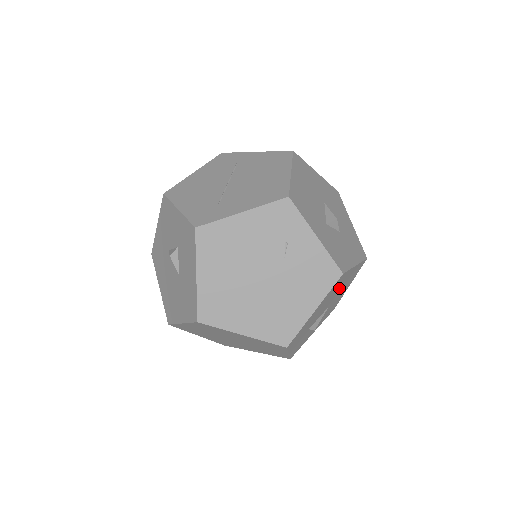
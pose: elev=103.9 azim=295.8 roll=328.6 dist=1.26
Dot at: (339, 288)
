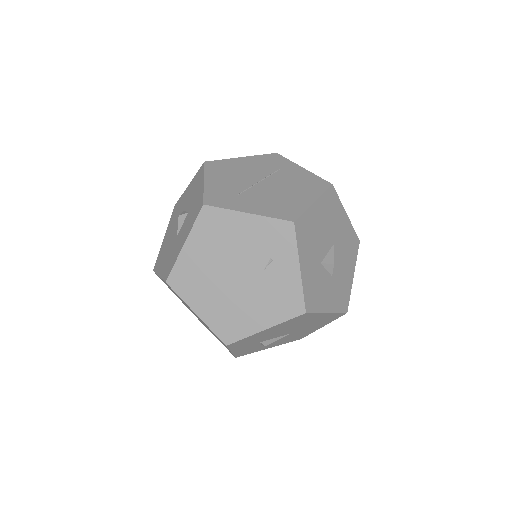
Dot at: (304, 323)
